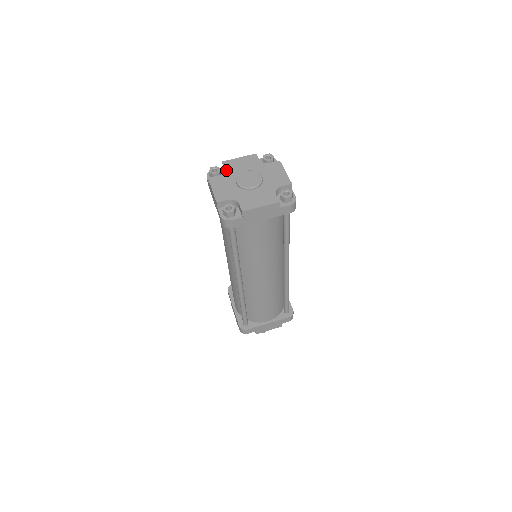
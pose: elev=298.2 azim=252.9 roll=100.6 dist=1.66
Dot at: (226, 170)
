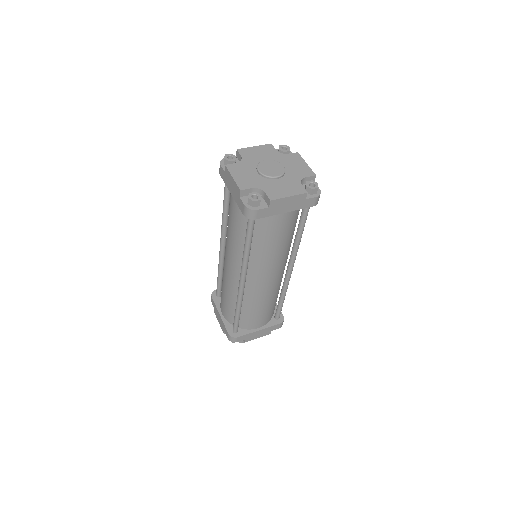
Dot at: (243, 158)
